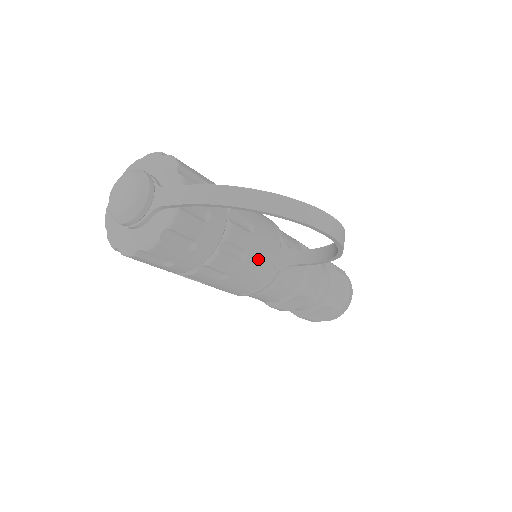
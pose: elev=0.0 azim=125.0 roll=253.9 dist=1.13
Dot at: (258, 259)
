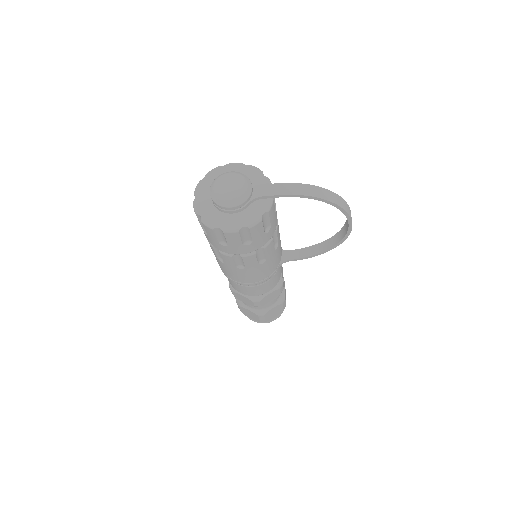
Dot at: (279, 251)
